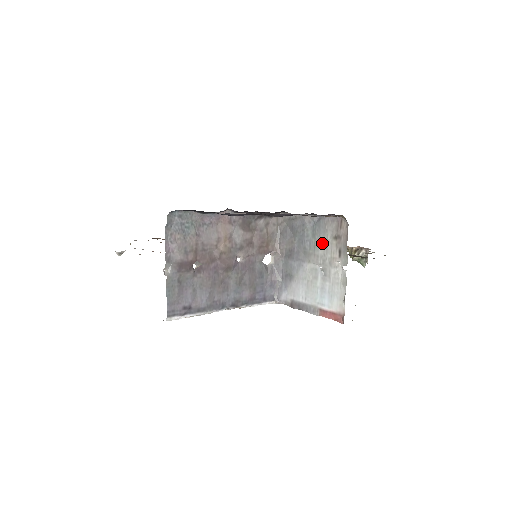
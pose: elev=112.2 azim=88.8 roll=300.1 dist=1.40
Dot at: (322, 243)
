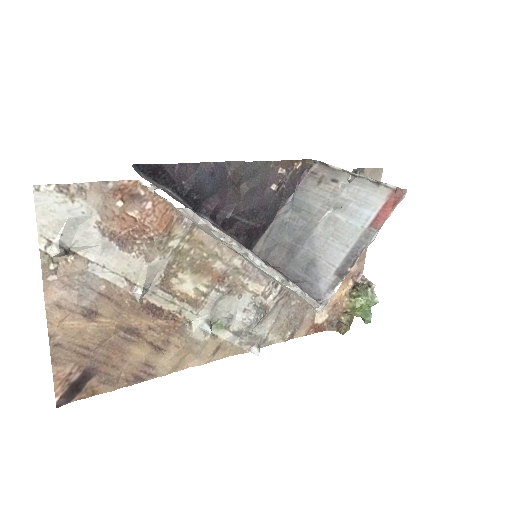
Dot at: (312, 201)
